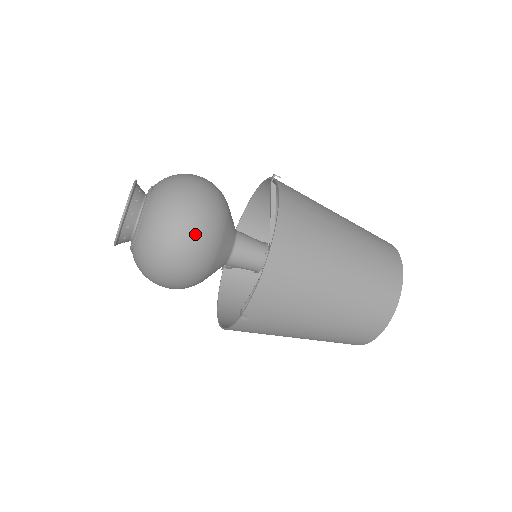
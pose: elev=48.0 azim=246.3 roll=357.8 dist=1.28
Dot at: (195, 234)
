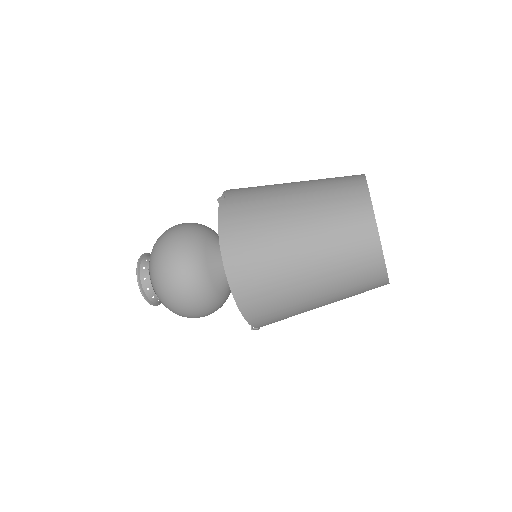
Dot at: (184, 294)
